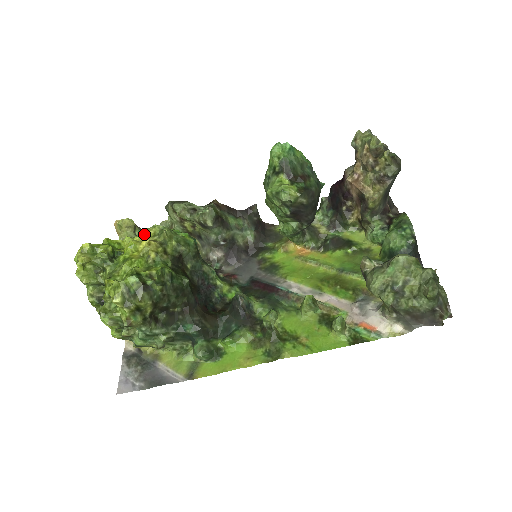
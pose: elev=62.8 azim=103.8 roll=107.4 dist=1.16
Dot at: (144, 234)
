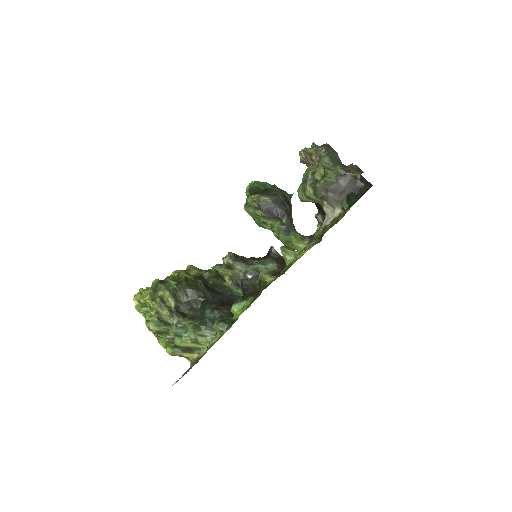
Dot at: occluded
